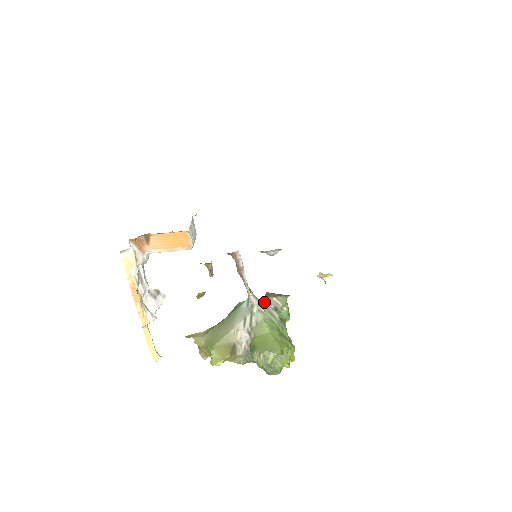
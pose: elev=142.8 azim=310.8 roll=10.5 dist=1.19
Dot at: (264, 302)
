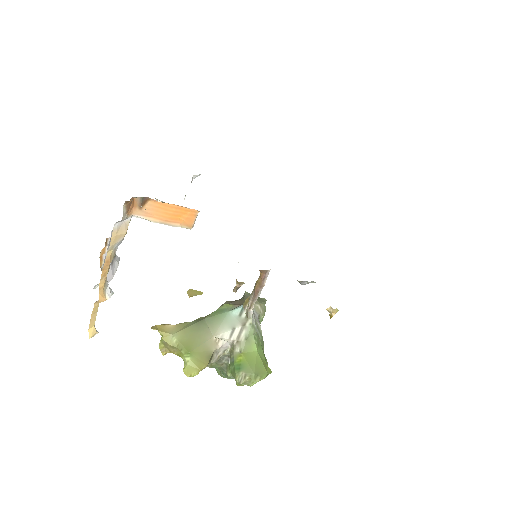
Dot at: (253, 311)
